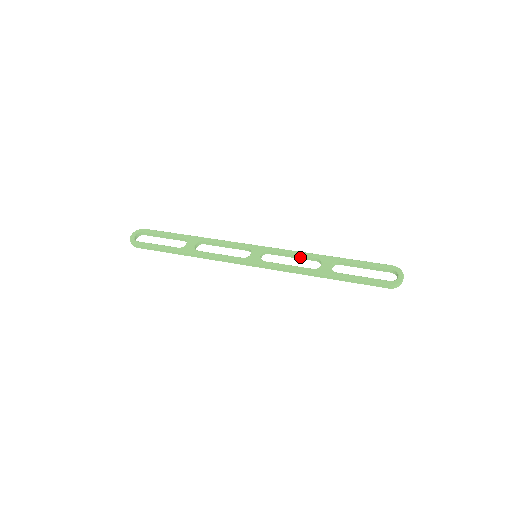
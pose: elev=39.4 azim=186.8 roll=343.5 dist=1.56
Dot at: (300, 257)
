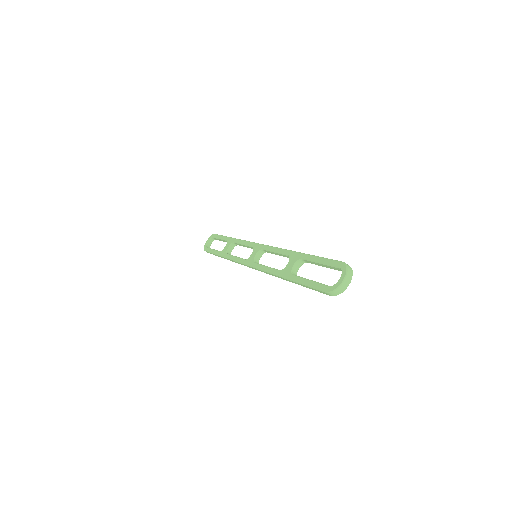
Dot at: (281, 255)
